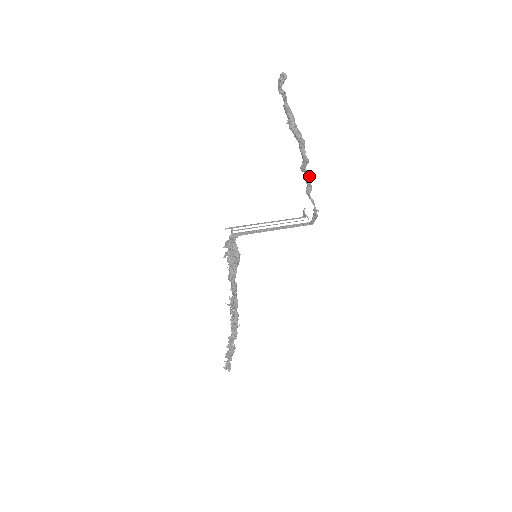
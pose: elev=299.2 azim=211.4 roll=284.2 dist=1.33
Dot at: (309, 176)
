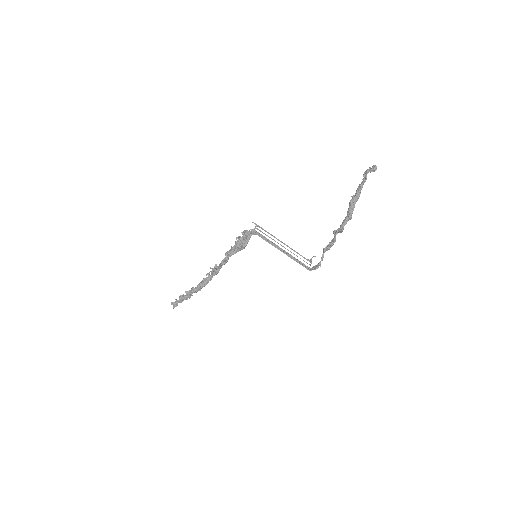
Dot at: (335, 240)
